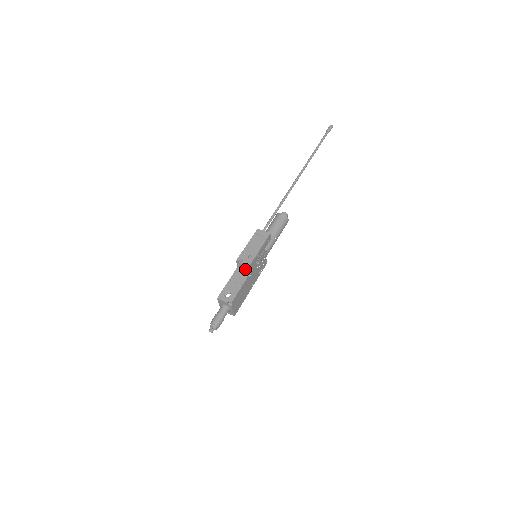
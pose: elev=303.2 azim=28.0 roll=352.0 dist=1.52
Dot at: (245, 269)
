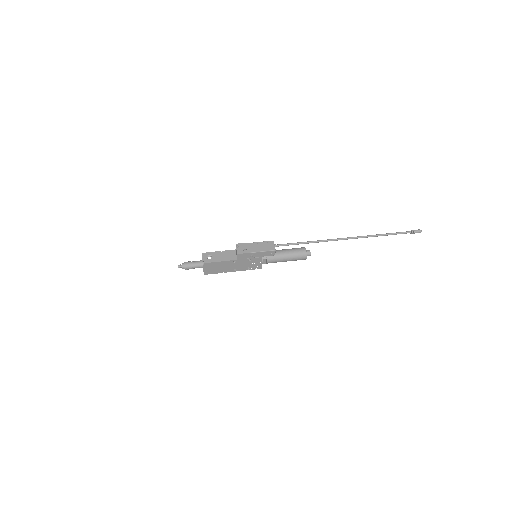
Dot at: occluded
